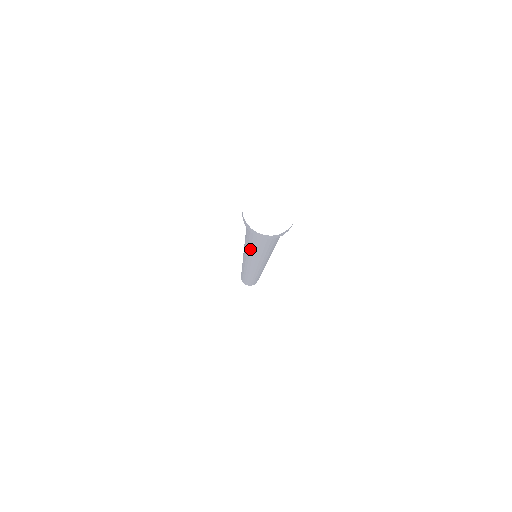
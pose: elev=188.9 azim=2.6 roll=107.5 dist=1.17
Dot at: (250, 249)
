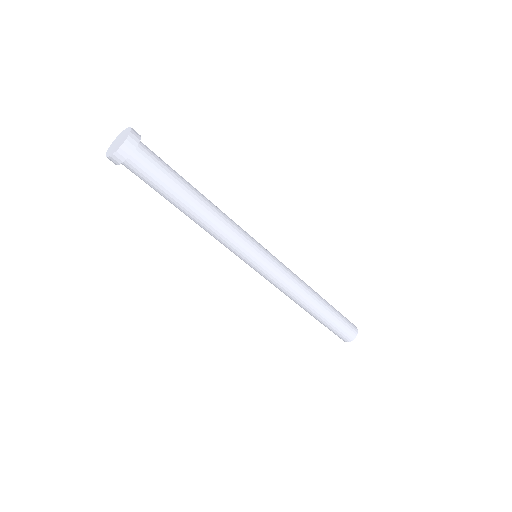
Dot at: (187, 215)
